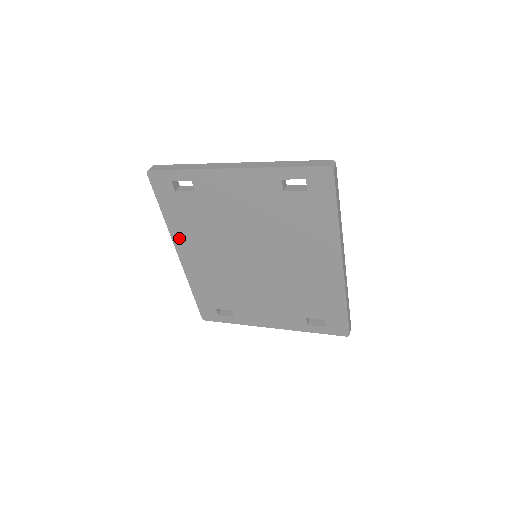
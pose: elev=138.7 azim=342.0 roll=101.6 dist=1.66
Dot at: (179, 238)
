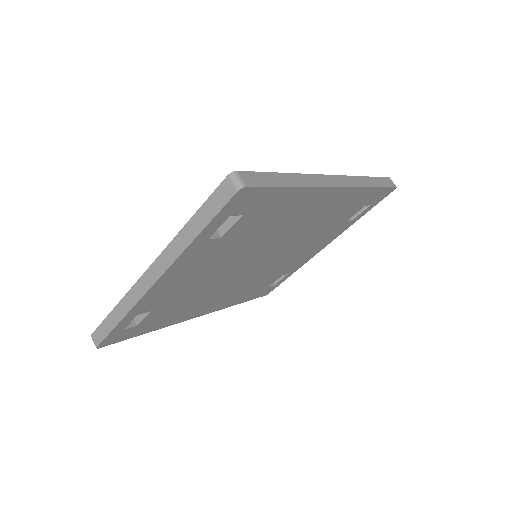
Dot at: (184, 318)
